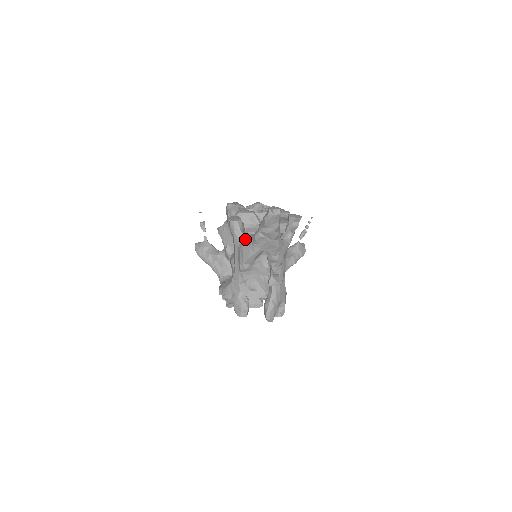
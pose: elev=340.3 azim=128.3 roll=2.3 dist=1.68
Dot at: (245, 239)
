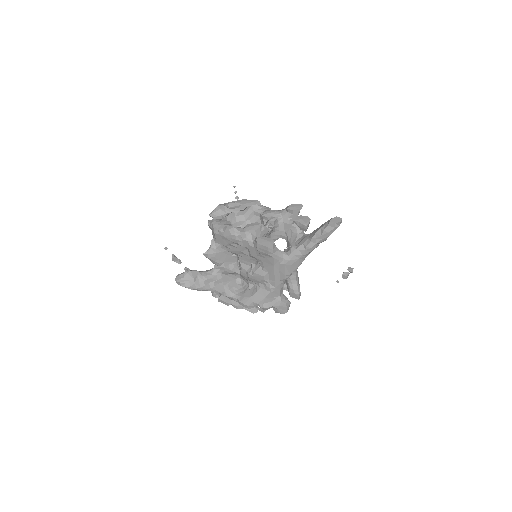
Dot at: (287, 254)
